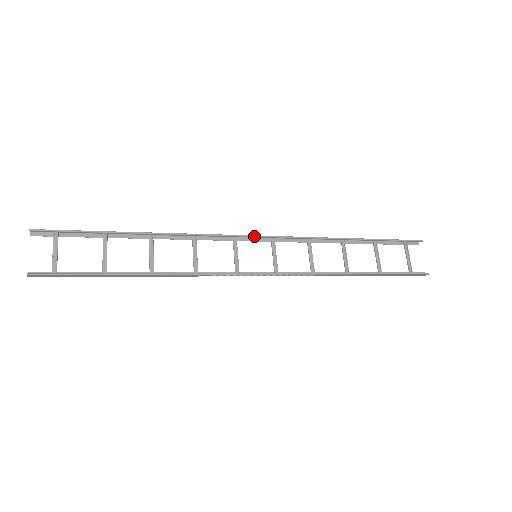
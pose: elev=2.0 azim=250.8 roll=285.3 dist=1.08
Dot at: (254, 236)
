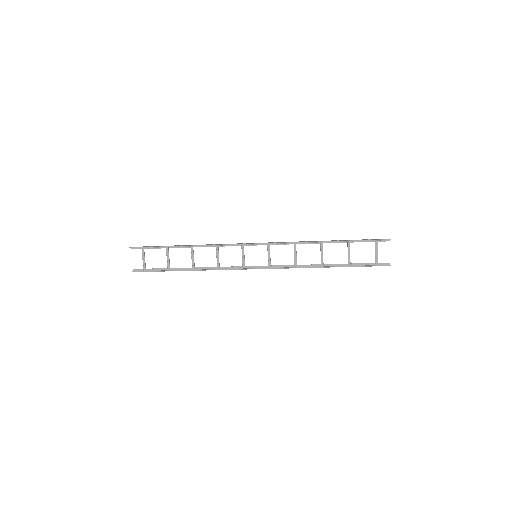
Dot at: (254, 244)
